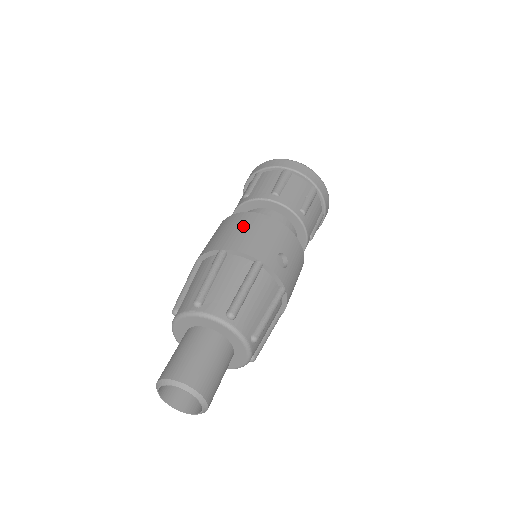
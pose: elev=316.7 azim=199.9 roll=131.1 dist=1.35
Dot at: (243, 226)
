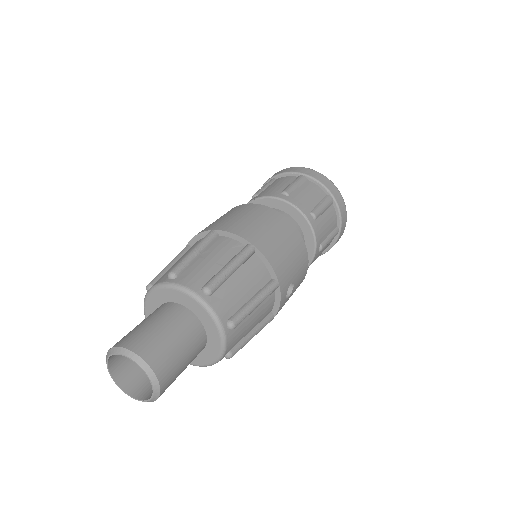
Dot at: (280, 233)
